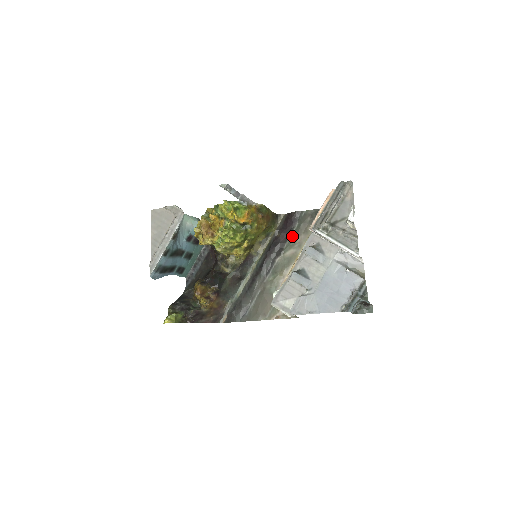
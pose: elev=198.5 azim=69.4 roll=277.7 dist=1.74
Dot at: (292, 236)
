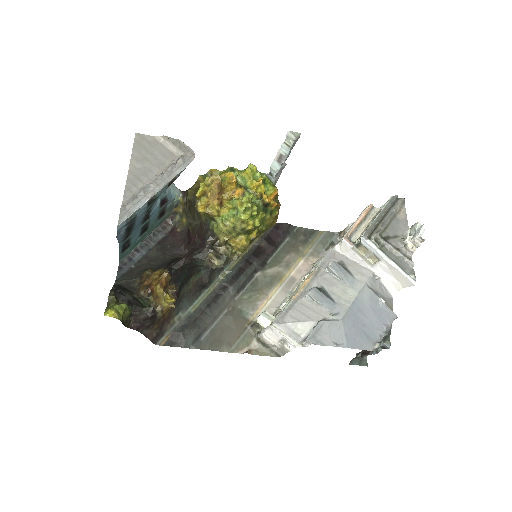
Dot at: (279, 251)
